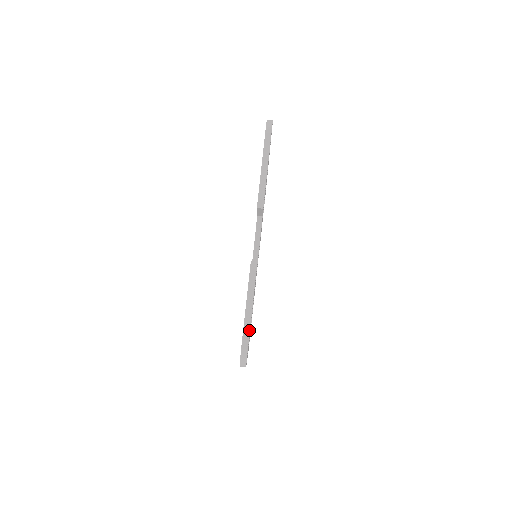
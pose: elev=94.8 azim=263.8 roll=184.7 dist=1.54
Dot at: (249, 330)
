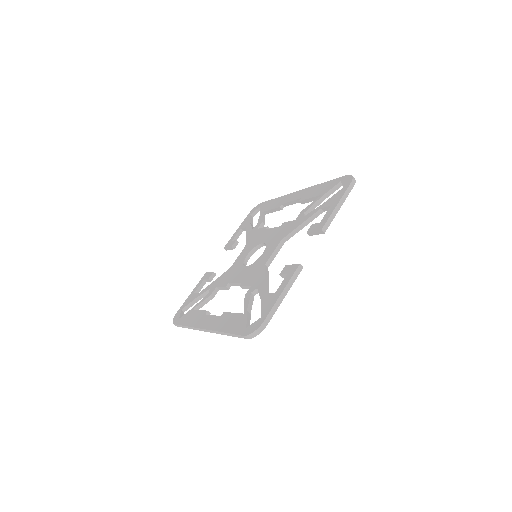
Dot at: (274, 313)
